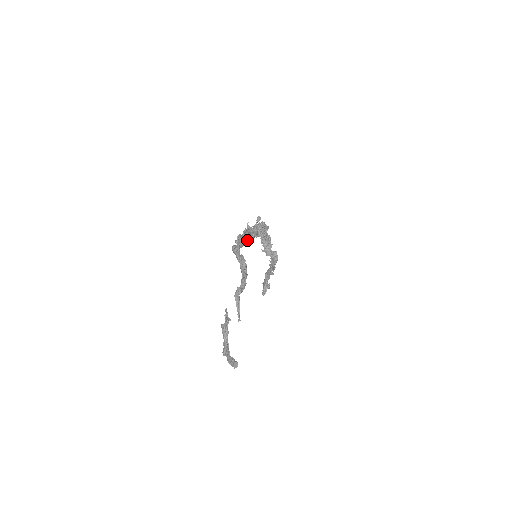
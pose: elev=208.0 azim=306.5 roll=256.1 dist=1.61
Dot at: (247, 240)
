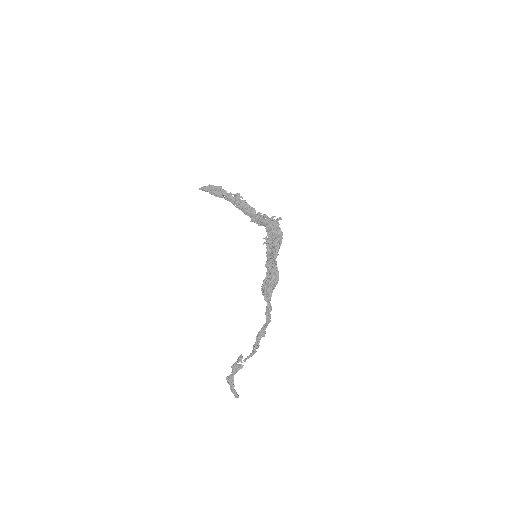
Dot at: (272, 278)
